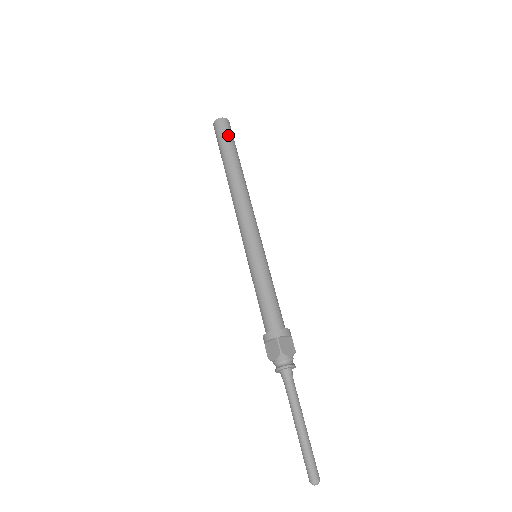
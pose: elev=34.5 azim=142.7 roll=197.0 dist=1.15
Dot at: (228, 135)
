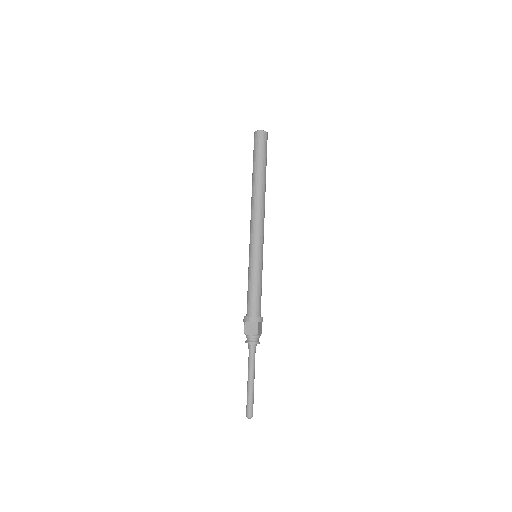
Dot at: (266, 149)
